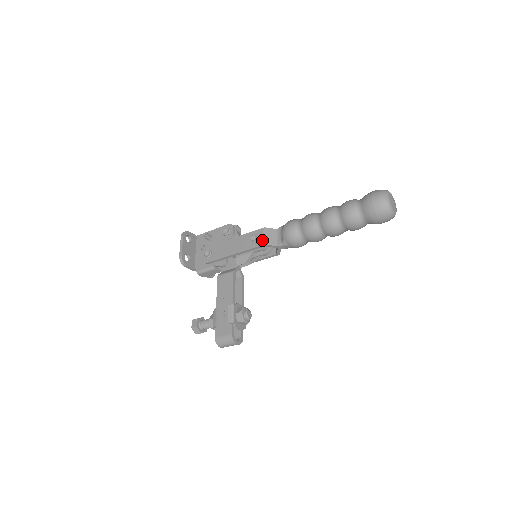
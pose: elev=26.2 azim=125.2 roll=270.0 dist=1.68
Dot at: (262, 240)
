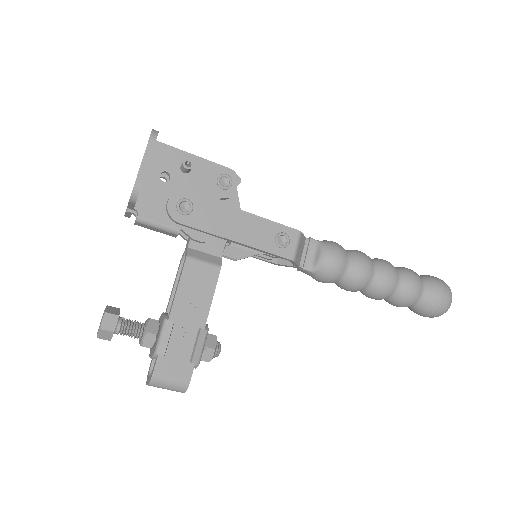
Dot at: (293, 251)
